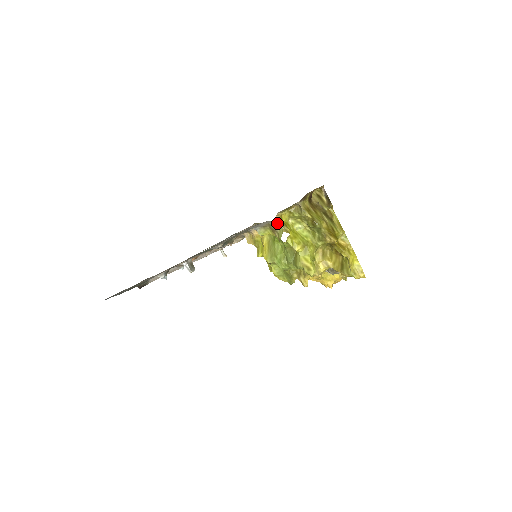
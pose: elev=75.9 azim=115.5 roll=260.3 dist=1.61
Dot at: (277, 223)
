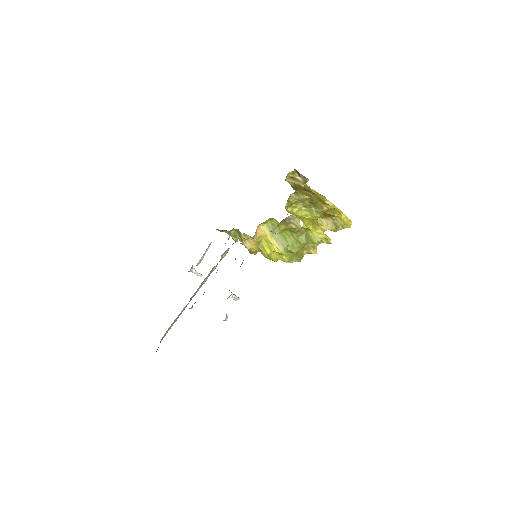
Dot at: (292, 216)
